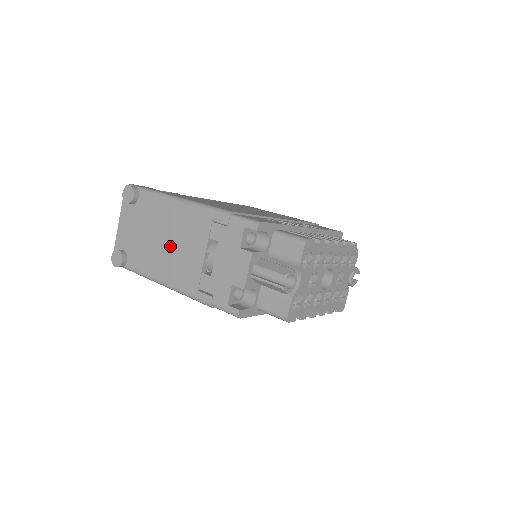
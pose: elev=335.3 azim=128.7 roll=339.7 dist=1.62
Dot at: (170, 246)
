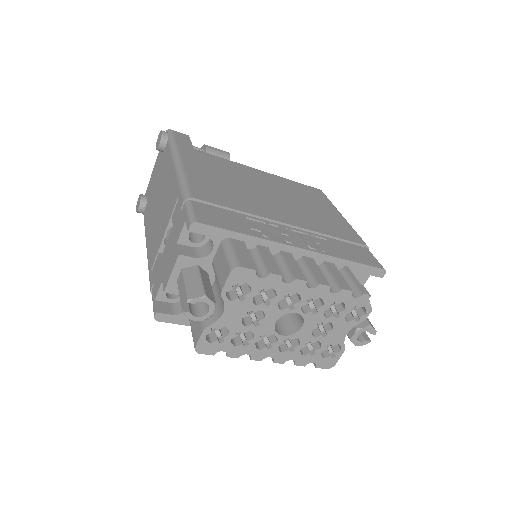
Dot at: (158, 210)
